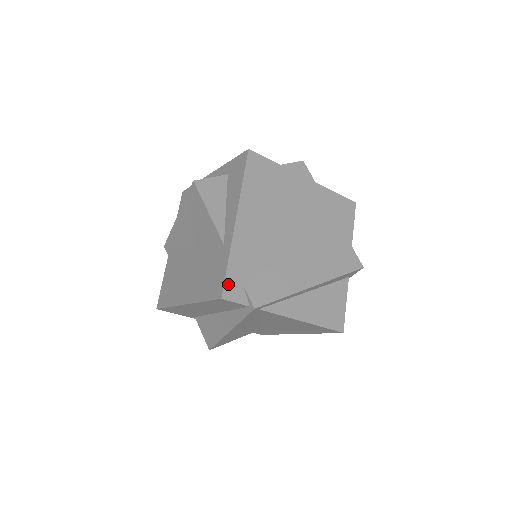
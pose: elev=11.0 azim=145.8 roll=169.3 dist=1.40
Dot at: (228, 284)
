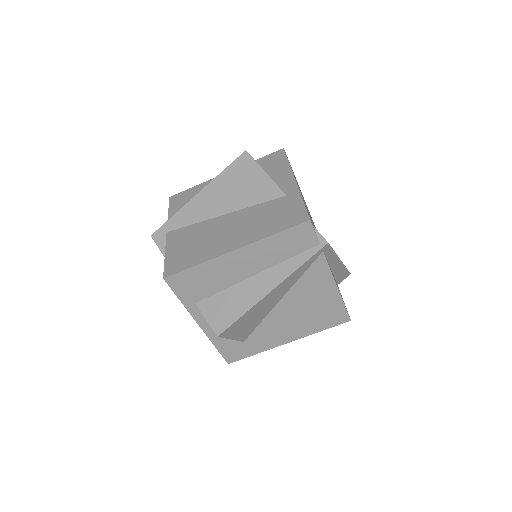
Dot at: occluded
